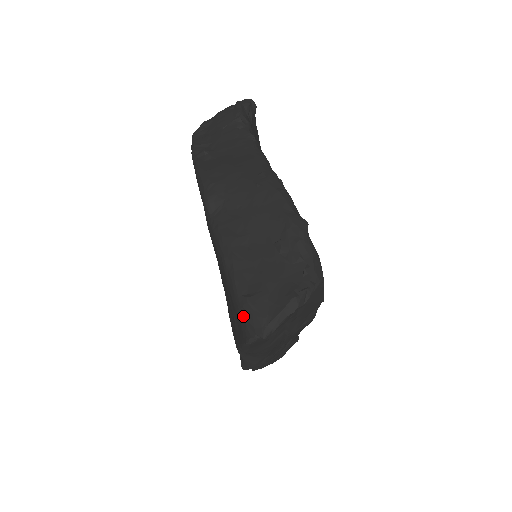
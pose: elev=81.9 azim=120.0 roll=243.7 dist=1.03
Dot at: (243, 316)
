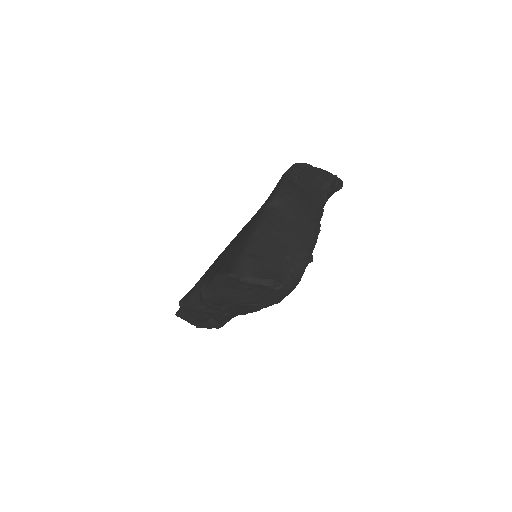
Dot at: (240, 261)
